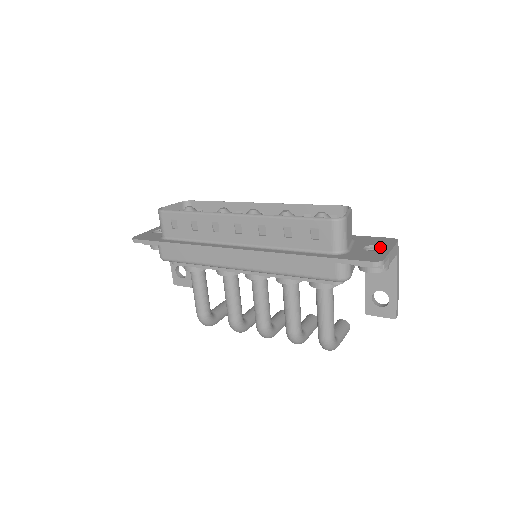
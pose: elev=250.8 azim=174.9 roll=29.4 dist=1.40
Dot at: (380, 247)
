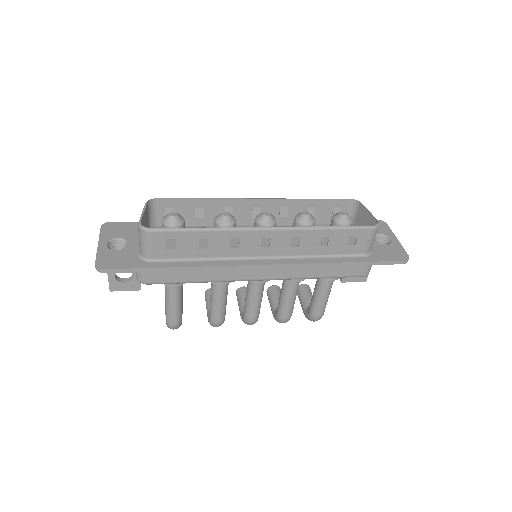
Dot at: (384, 236)
